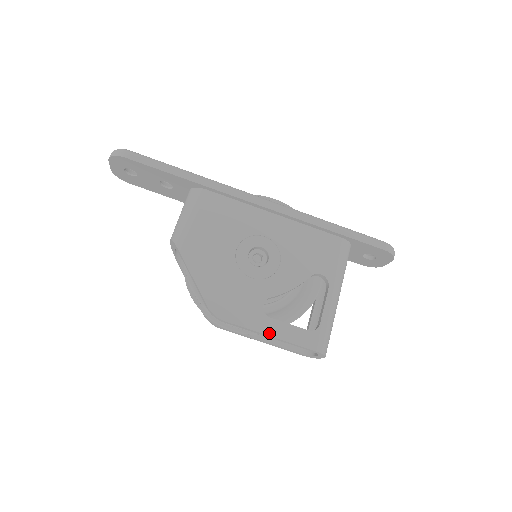
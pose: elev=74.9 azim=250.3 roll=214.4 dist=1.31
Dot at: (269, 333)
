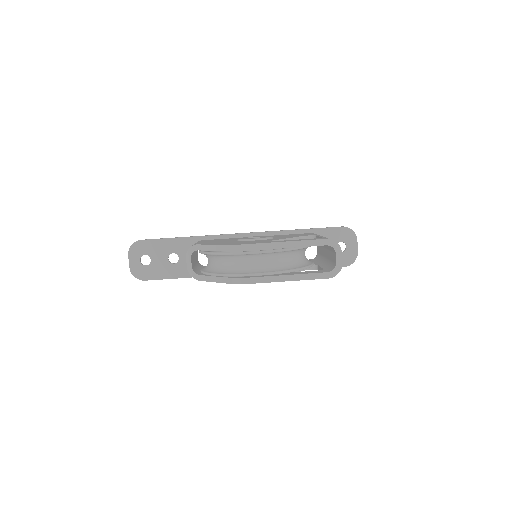
Dot at: (284, 241)
